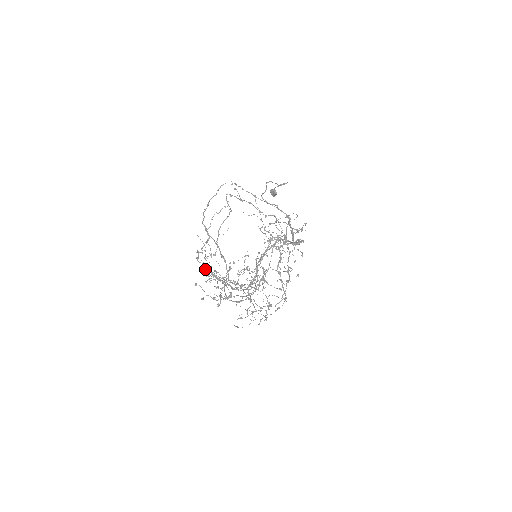
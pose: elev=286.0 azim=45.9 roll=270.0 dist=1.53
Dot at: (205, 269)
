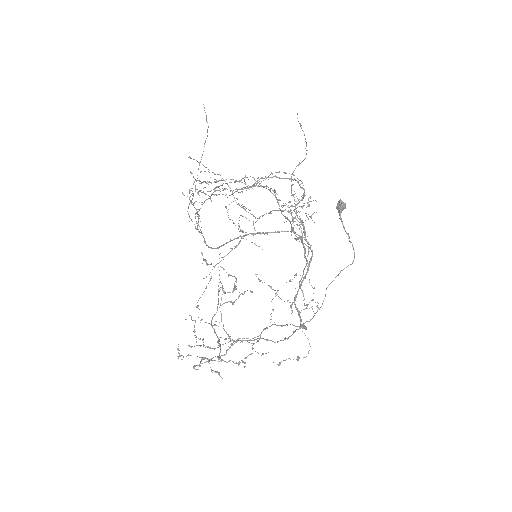
Dot at: (191, 203)
